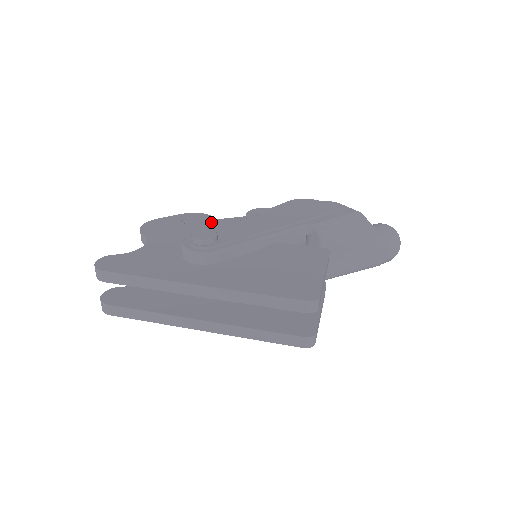
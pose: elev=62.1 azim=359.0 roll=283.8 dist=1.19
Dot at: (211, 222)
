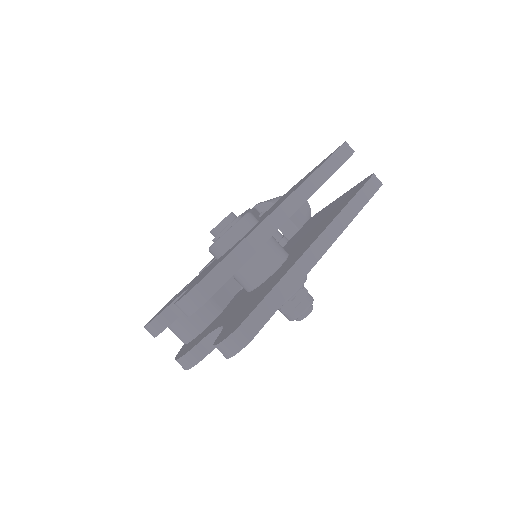
Dot at: (192, 280)
